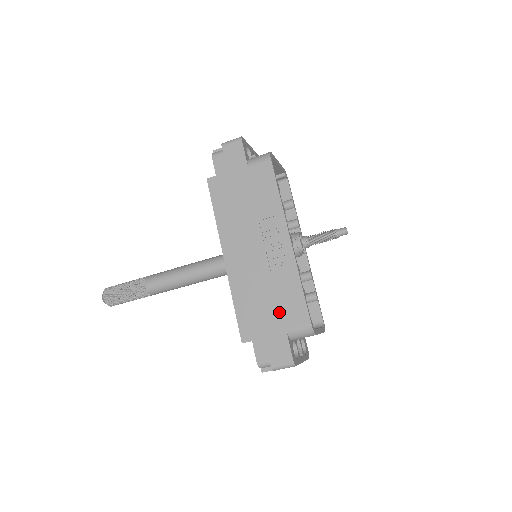
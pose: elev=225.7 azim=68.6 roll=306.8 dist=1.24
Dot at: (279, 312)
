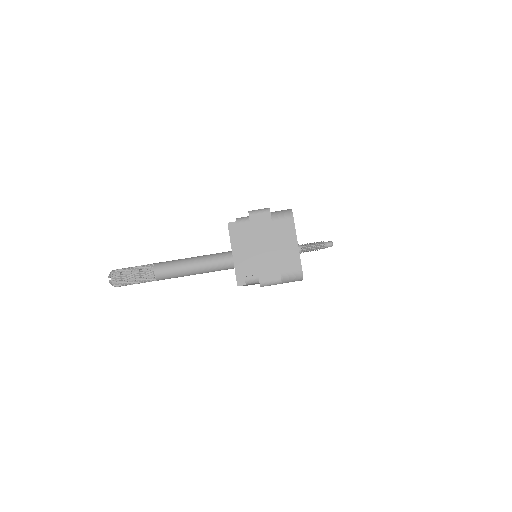
Dot at: occluded
